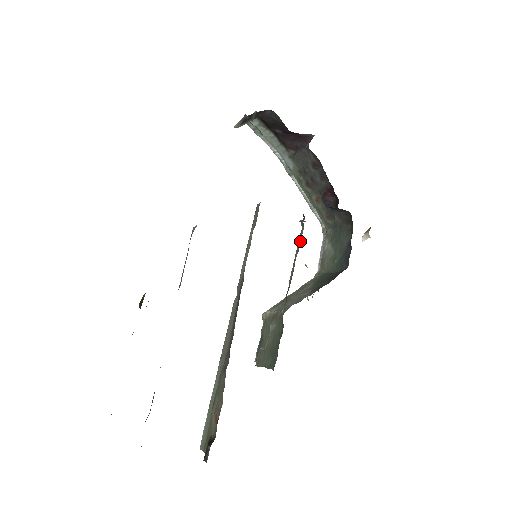
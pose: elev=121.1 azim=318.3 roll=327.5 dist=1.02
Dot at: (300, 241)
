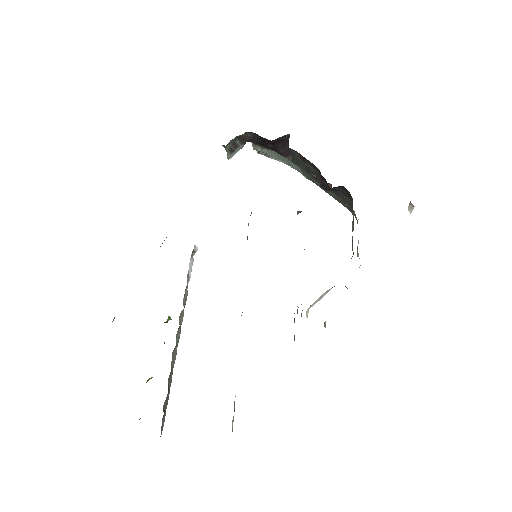
Dot at: occluded
